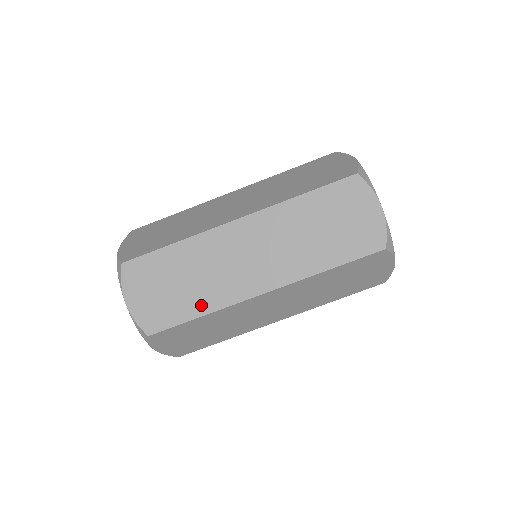
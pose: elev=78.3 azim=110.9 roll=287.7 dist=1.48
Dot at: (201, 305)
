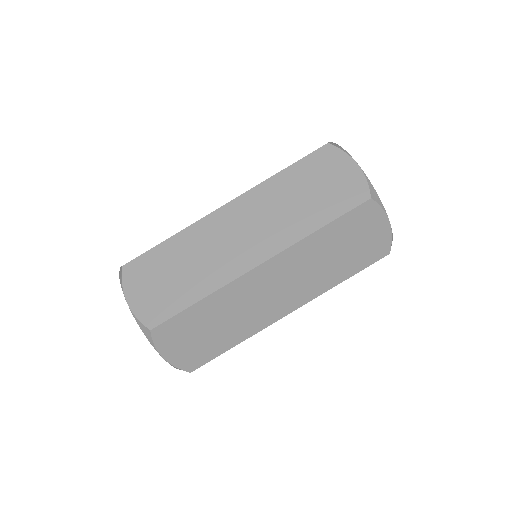
Dot at: (200, 289)
